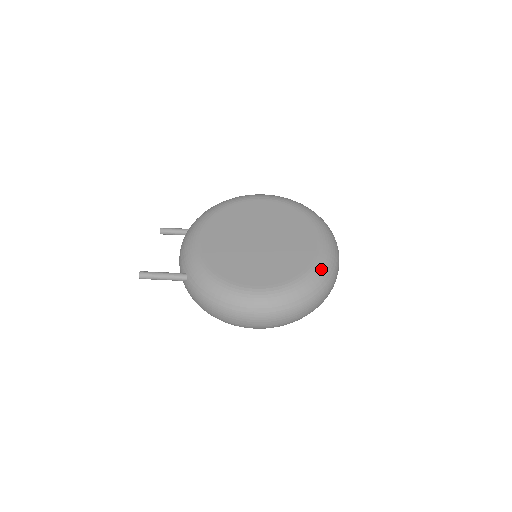
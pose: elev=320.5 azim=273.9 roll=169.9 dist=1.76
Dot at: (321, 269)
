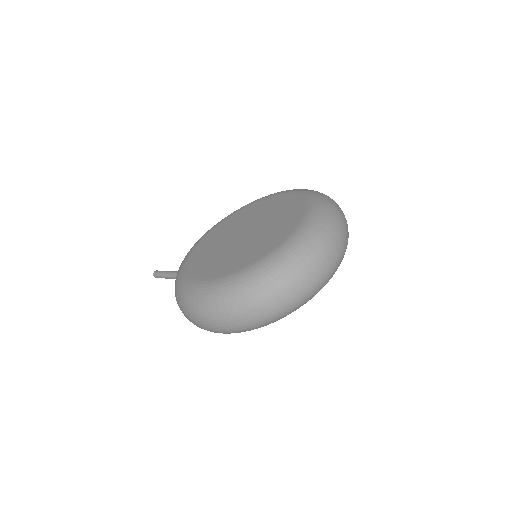
Dot at: (275, 260)
